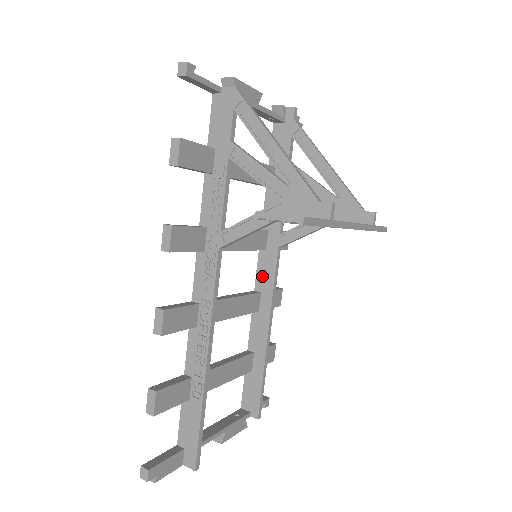
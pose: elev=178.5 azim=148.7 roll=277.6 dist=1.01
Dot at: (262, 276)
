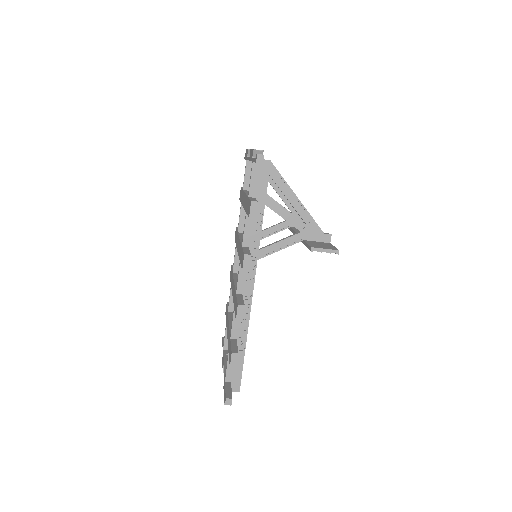
Dot at: occluded
